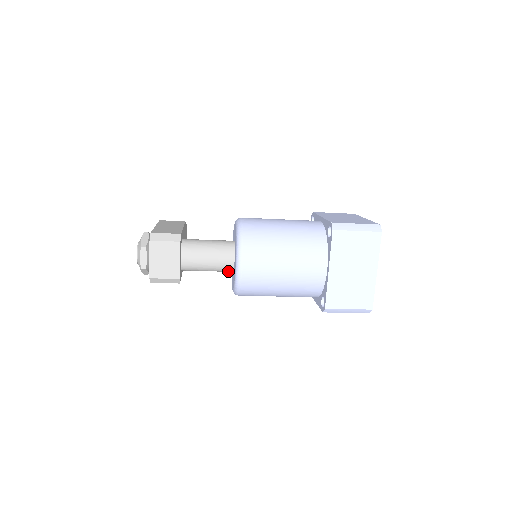
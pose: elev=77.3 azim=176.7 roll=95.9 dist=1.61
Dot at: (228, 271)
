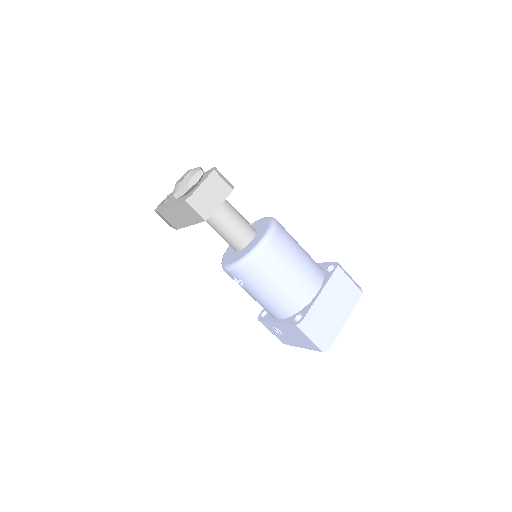
Dot at: (238, 246)
